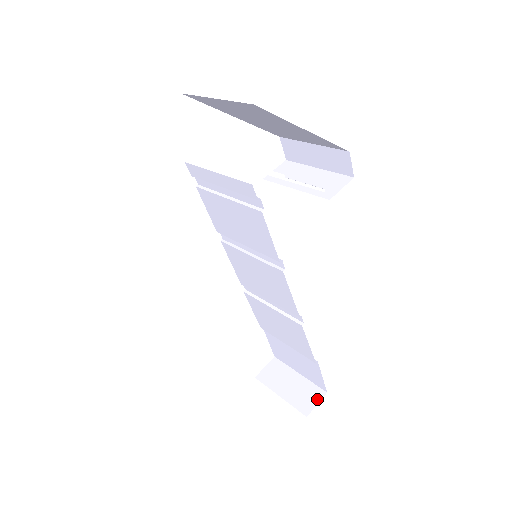
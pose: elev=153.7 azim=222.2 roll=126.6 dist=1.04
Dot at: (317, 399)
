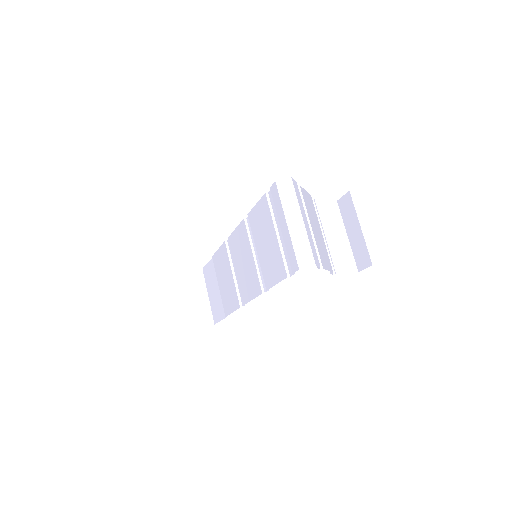
Dot at: (205, 323)
